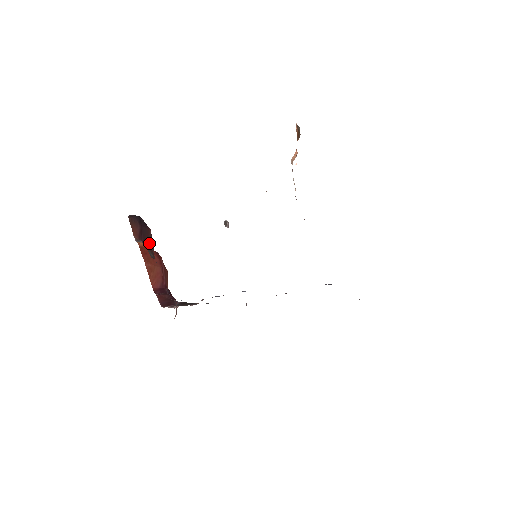
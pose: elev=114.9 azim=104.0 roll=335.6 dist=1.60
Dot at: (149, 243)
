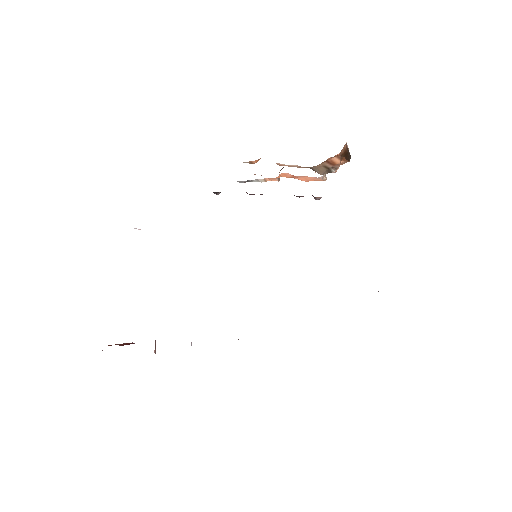
Dot at: occluded
